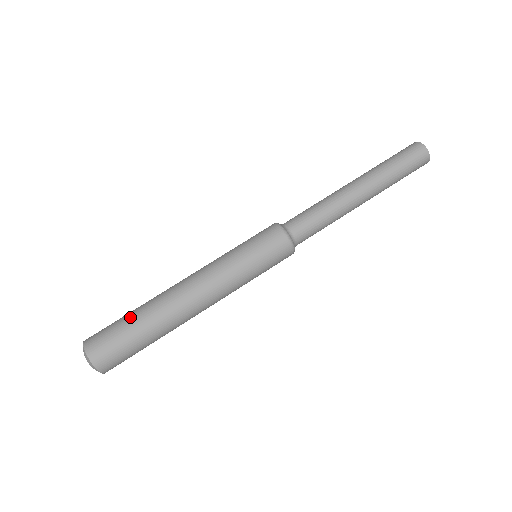
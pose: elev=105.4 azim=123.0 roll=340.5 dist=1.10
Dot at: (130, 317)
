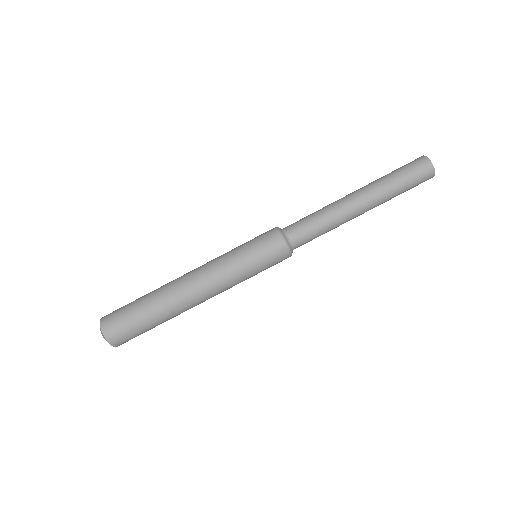
Dot at: (140, 300)
